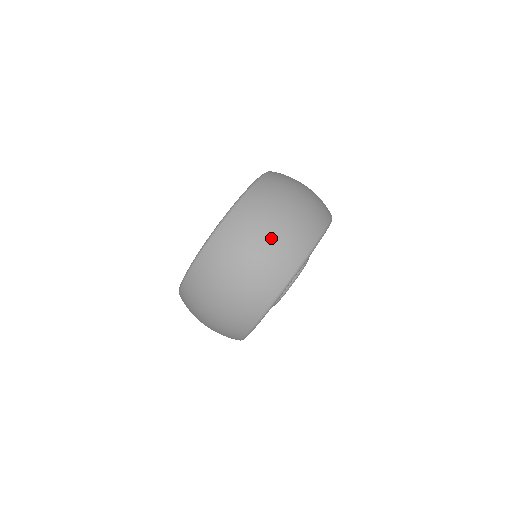
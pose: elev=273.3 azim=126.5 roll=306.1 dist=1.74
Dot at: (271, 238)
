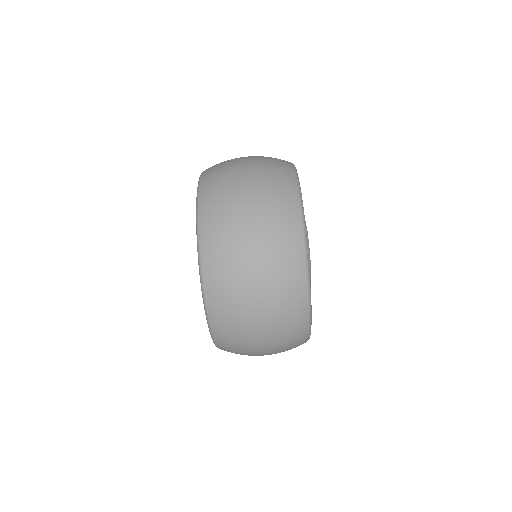
Dot at: (252, 172)
